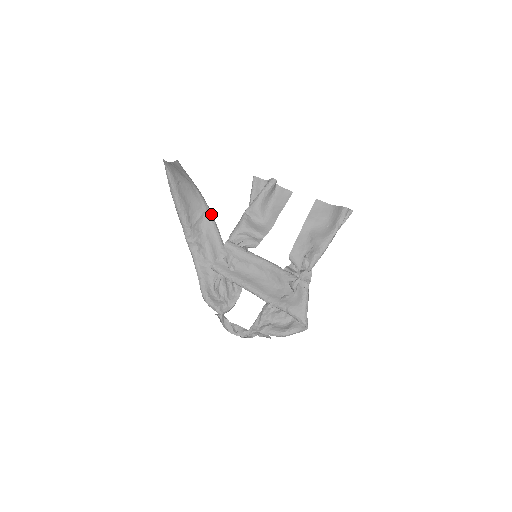
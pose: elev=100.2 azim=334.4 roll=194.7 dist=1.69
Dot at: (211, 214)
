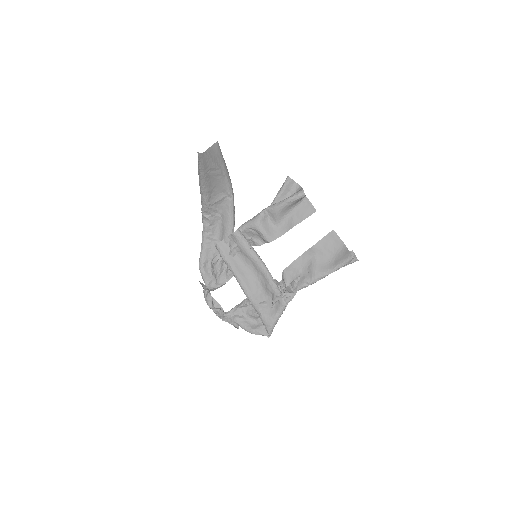
Dot at: (232, 199)
